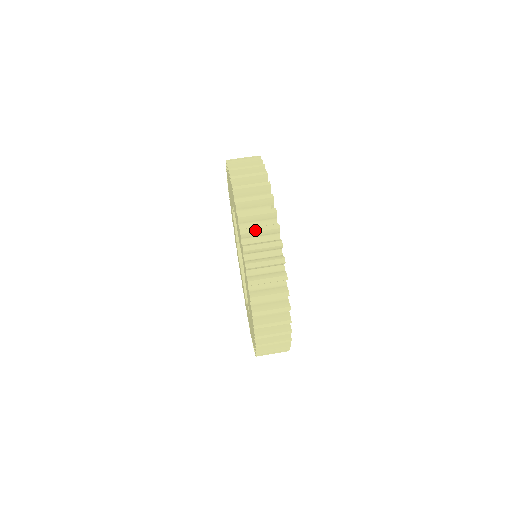
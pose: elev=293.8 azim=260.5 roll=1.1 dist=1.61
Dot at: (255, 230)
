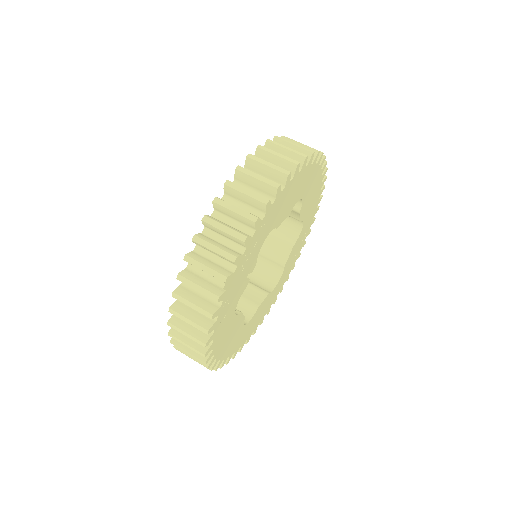
Dot at: (187, 303)
